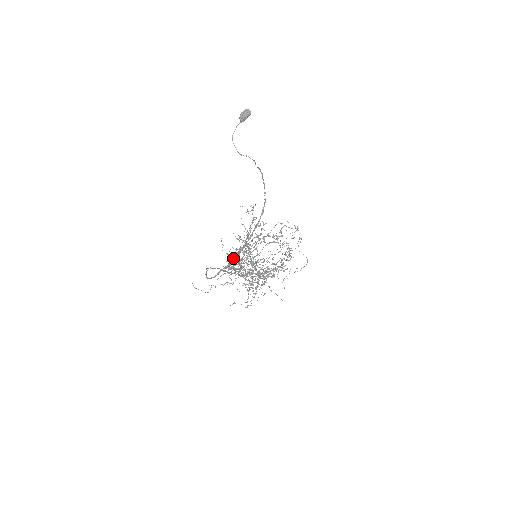
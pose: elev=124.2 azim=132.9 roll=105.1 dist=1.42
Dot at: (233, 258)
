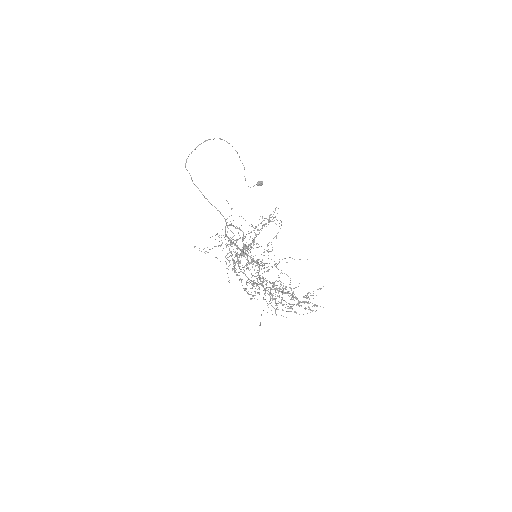
Dot at: occluded
